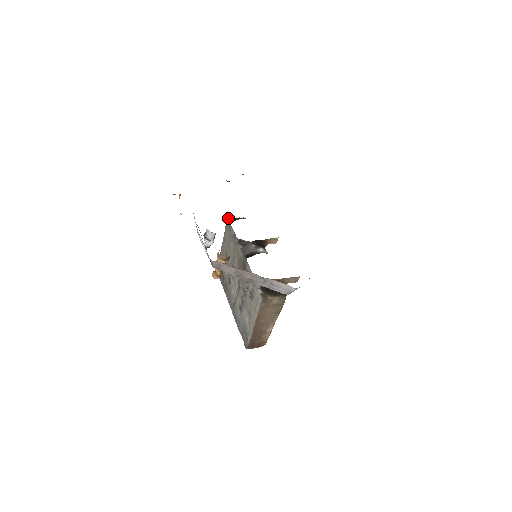
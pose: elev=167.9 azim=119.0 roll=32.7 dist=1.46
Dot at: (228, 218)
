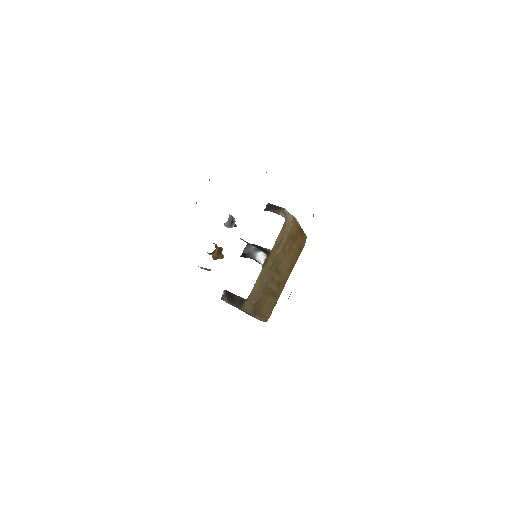
Dot at: (267, 204)
